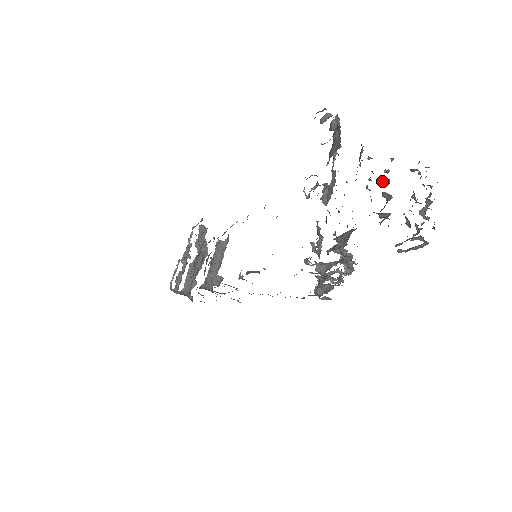
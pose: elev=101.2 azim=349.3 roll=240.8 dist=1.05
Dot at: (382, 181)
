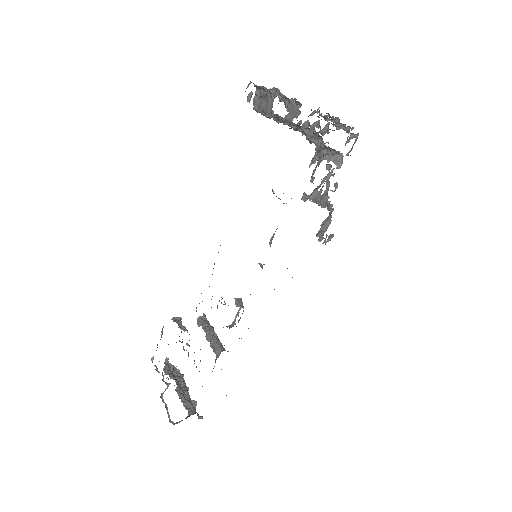
Dot at: occluded
